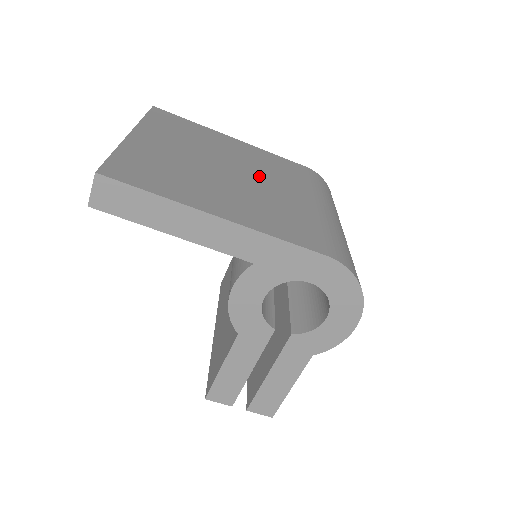
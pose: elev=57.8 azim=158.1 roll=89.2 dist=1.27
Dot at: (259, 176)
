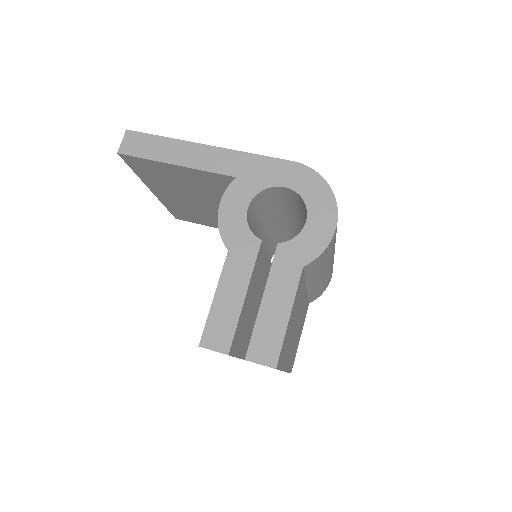
Dot at: occluded
